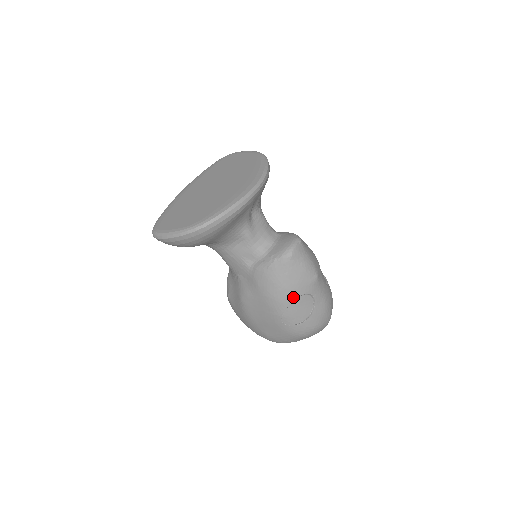
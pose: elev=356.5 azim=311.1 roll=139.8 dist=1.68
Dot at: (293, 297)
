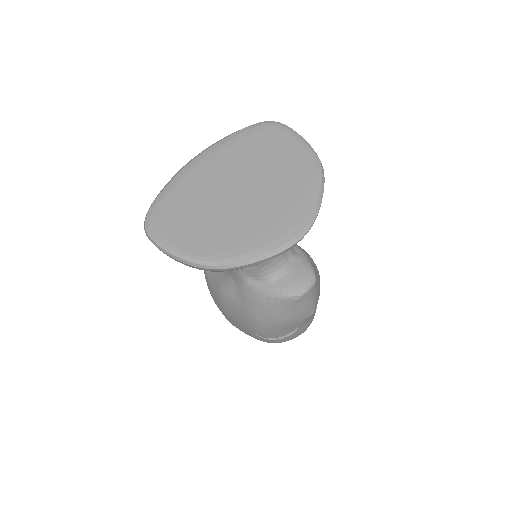
Dot at: (279, 326)
